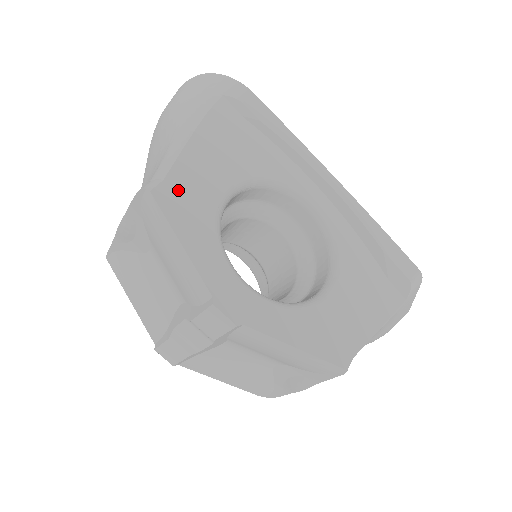
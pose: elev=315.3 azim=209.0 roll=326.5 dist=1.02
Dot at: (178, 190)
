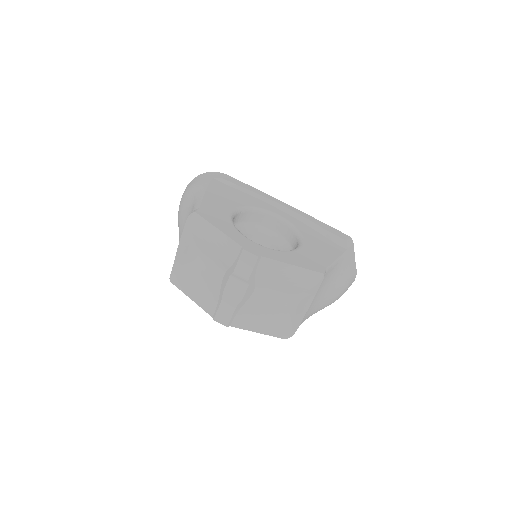
Dot at: (208, 211)
